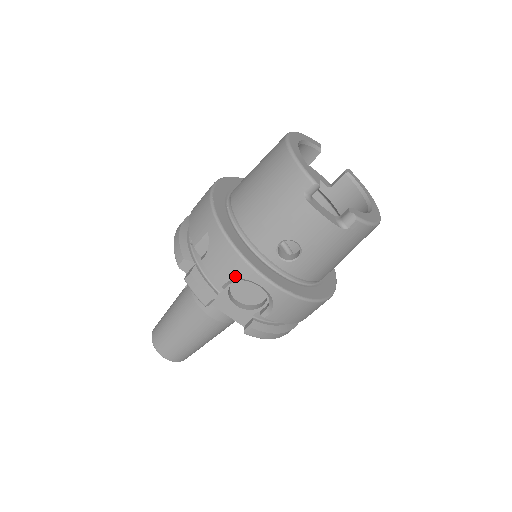
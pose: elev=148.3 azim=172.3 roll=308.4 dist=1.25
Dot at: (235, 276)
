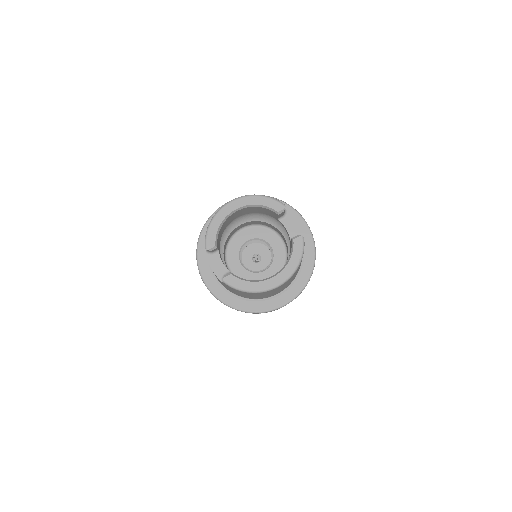
Dot at: occluded
